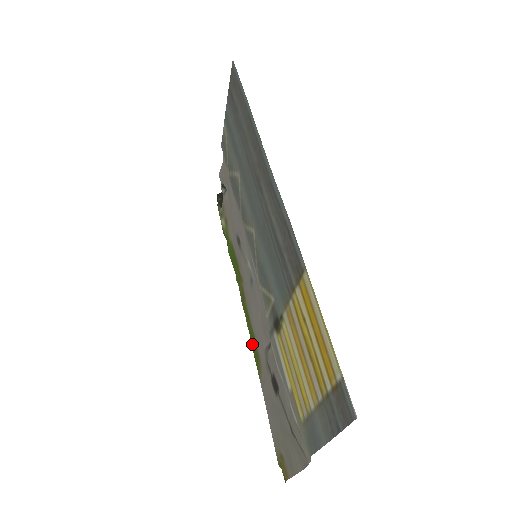
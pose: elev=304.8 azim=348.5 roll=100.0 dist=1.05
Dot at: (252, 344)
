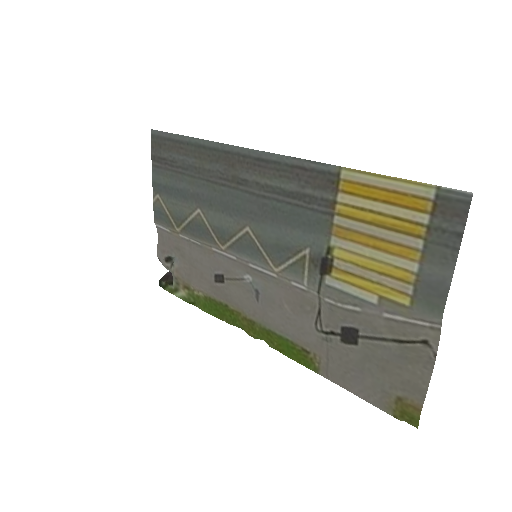
Dot at: (288, 354)
